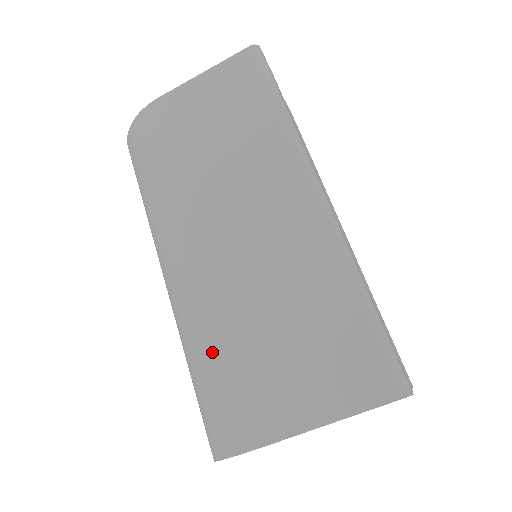
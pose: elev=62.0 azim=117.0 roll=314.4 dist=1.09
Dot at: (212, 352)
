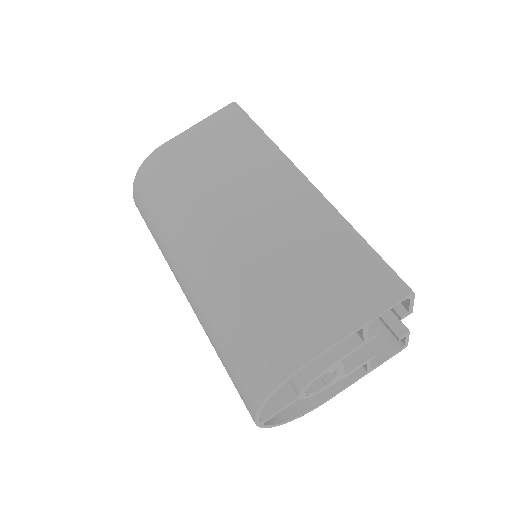
Dot at: (242, 307)
